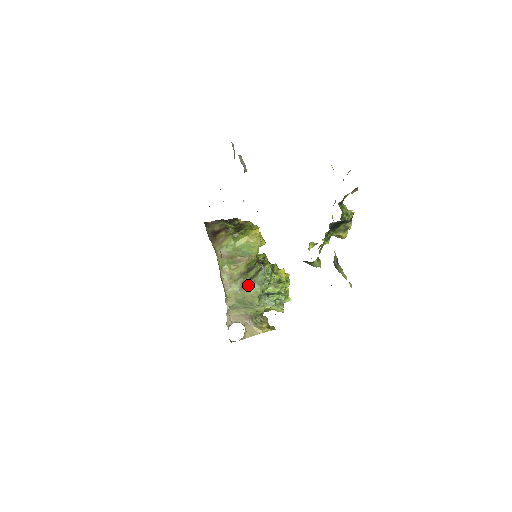
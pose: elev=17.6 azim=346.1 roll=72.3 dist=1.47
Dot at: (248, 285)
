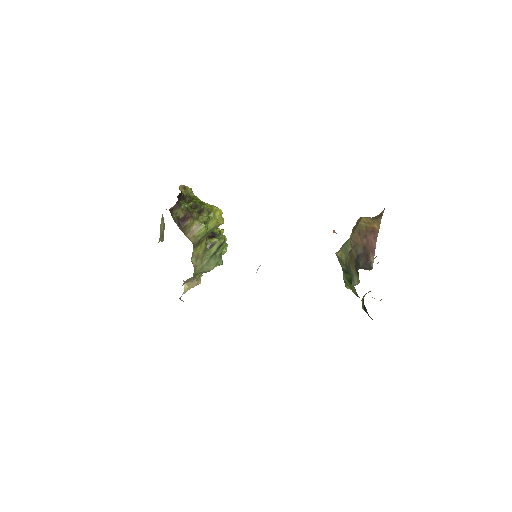
Dot at: (213, 261)
